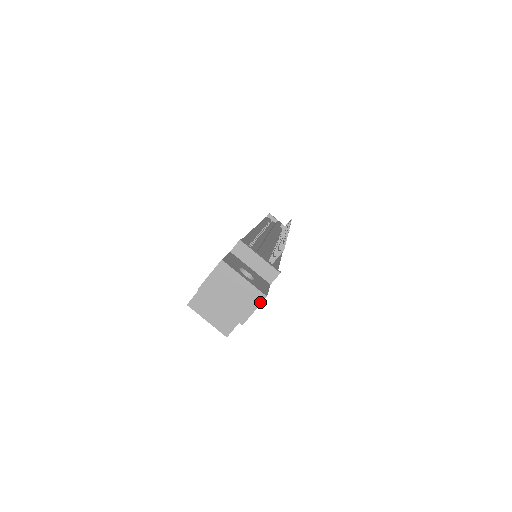
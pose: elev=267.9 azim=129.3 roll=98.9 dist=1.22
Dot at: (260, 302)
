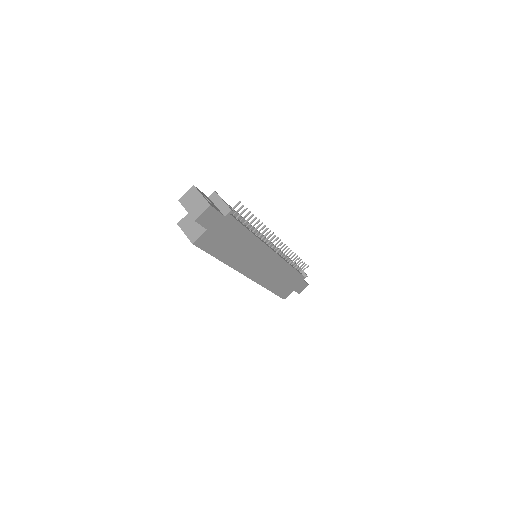
Dot at: (206, 208)
